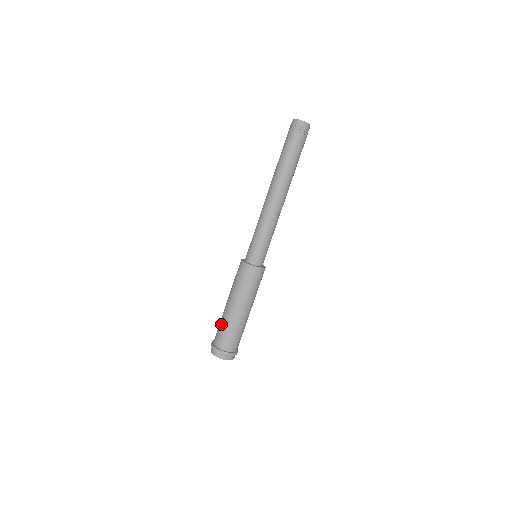
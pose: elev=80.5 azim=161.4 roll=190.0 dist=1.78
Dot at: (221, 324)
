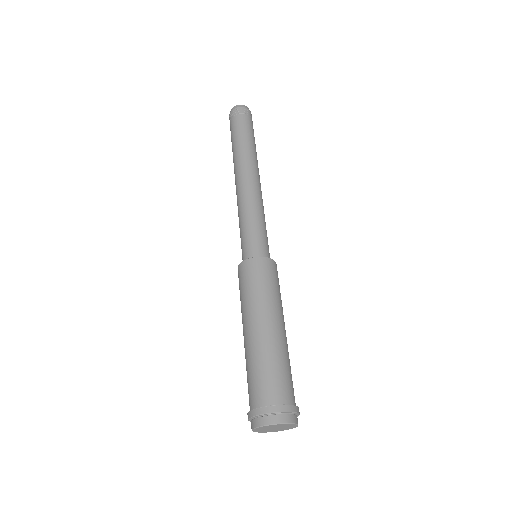
Dot at: (246, 370)
